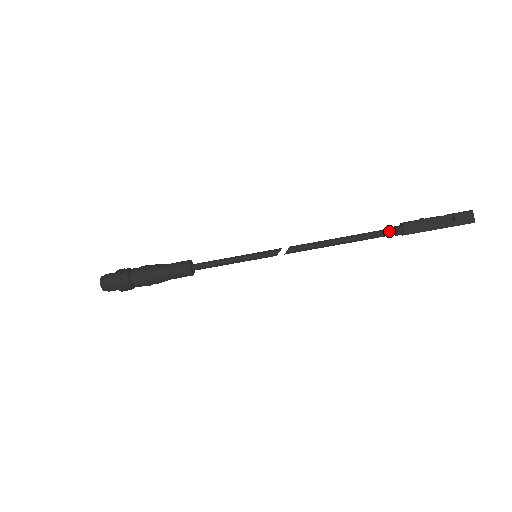
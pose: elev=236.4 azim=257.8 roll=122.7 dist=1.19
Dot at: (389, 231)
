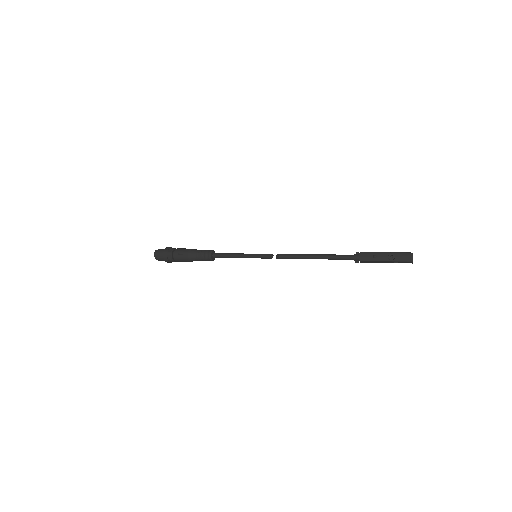
Dot at: occluded
